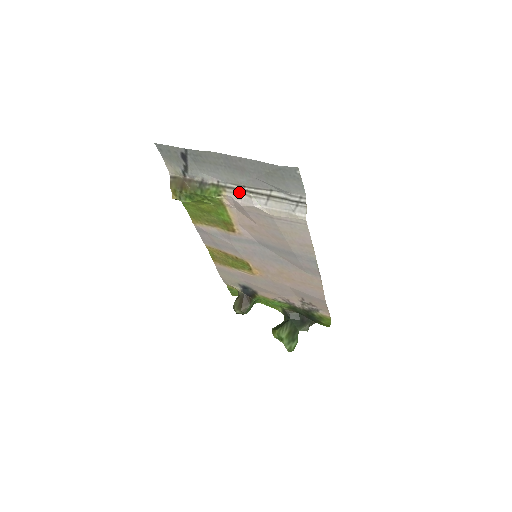
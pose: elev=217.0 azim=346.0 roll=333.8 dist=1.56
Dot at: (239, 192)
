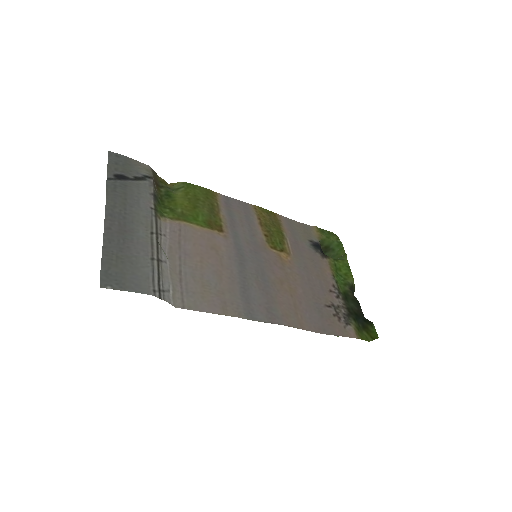
Dot at: (159, 231)
